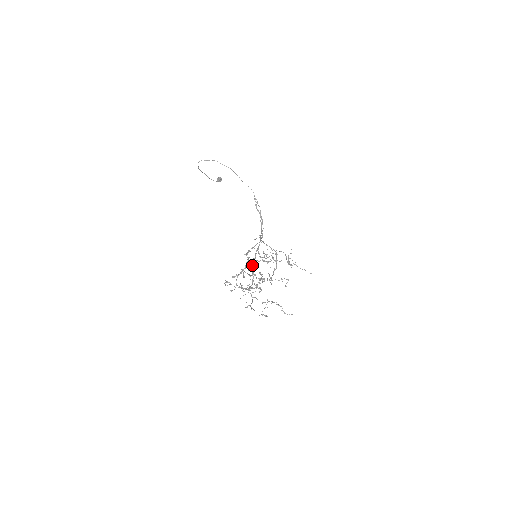
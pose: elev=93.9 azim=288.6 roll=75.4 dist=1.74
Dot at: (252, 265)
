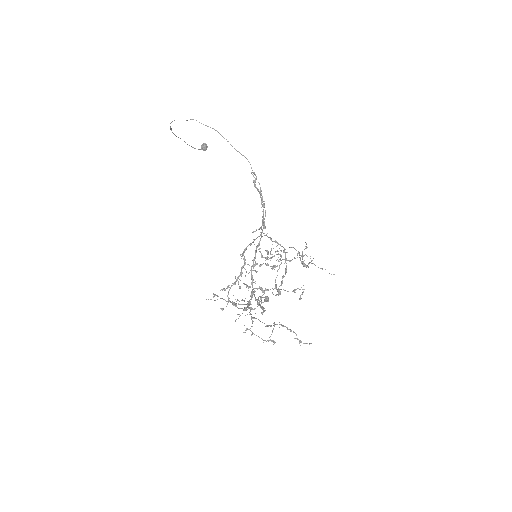
Dot at: (251, 270)
